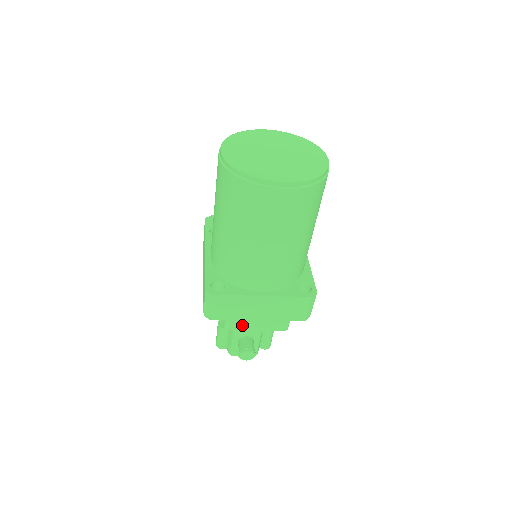
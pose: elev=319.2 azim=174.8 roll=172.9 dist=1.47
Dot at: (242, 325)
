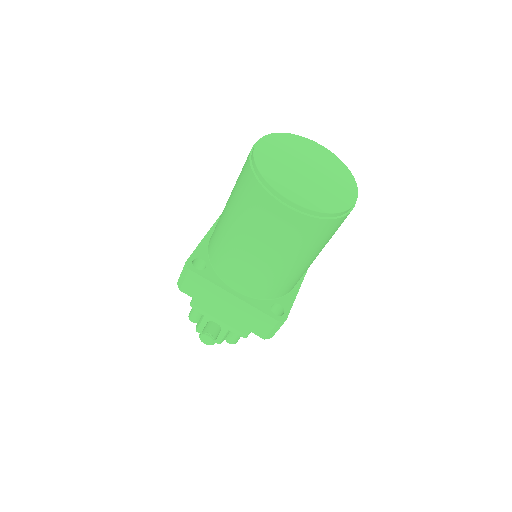
Dot at: (206, 310)
